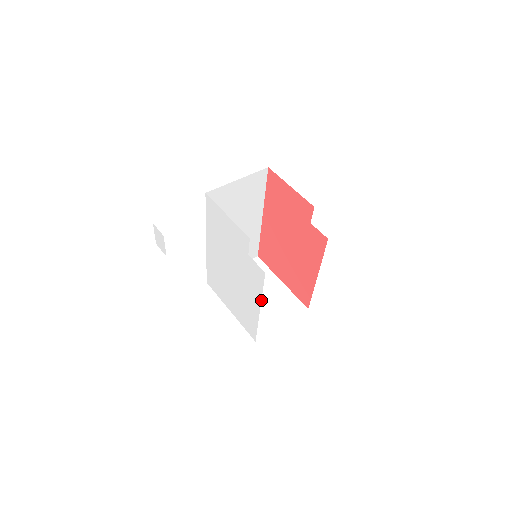
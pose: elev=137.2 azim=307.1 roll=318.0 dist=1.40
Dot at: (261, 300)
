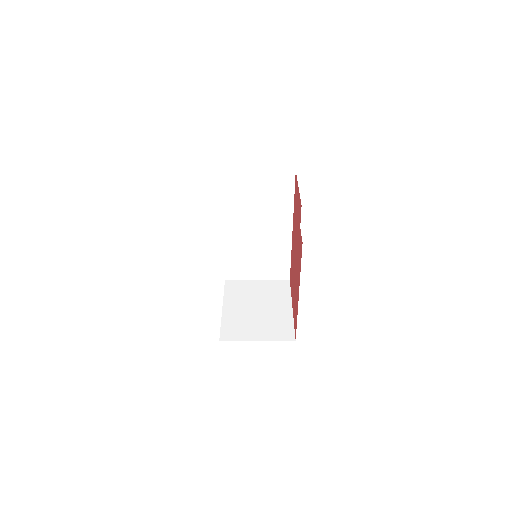
Dot at: (258, 313)
